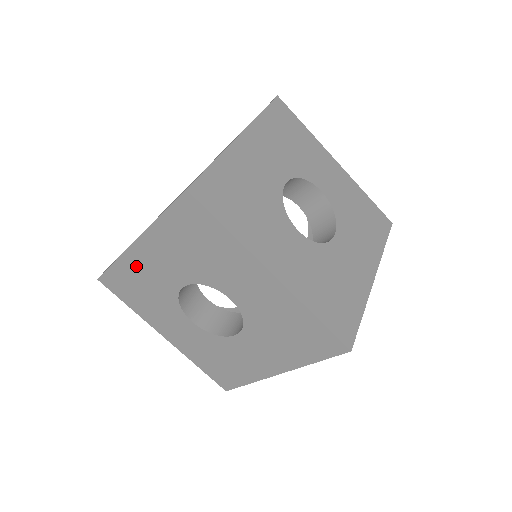
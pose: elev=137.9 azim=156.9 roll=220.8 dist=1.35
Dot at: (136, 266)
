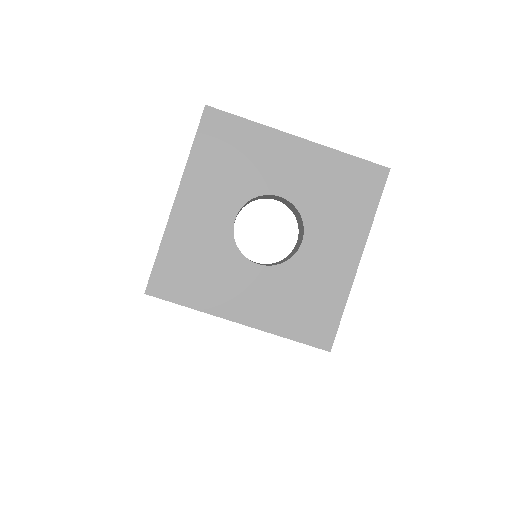
Dot at: occluded
